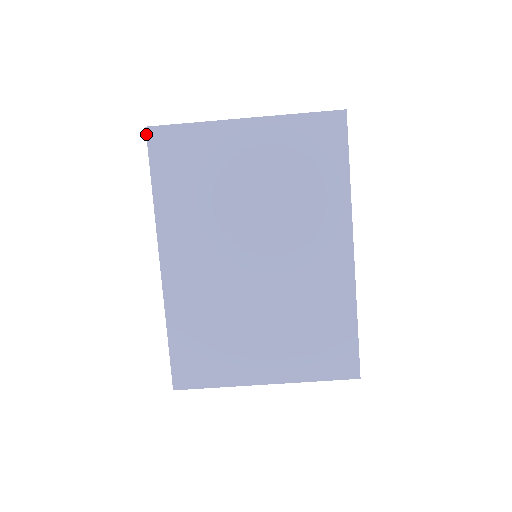
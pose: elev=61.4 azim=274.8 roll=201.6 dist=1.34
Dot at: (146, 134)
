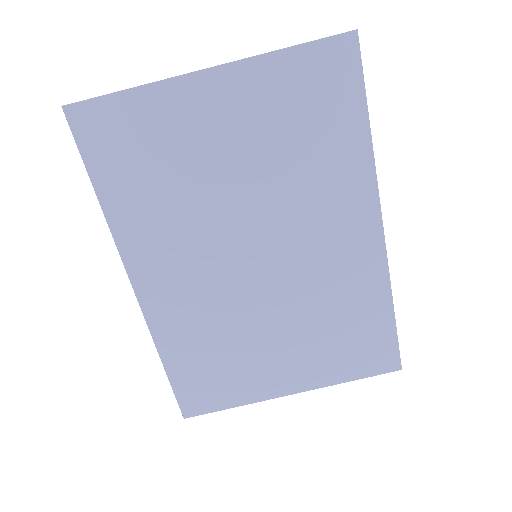
Dot at: occluded
